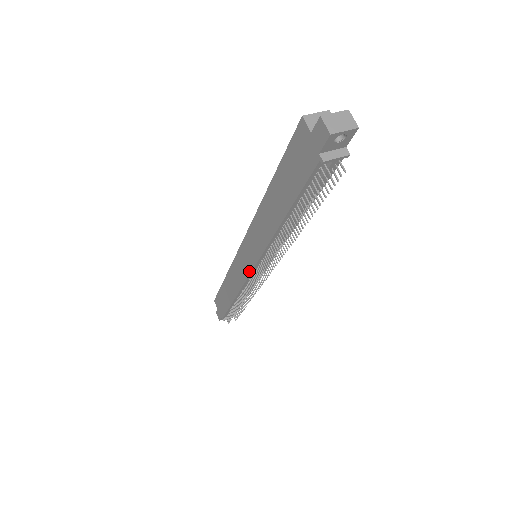
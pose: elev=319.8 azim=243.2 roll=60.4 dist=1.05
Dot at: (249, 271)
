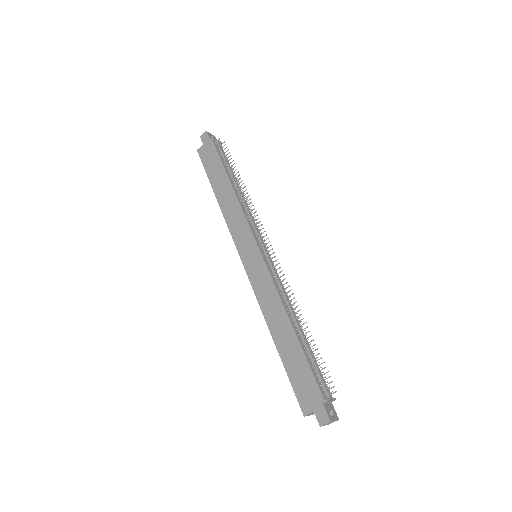
Dot at: (260, 255)
